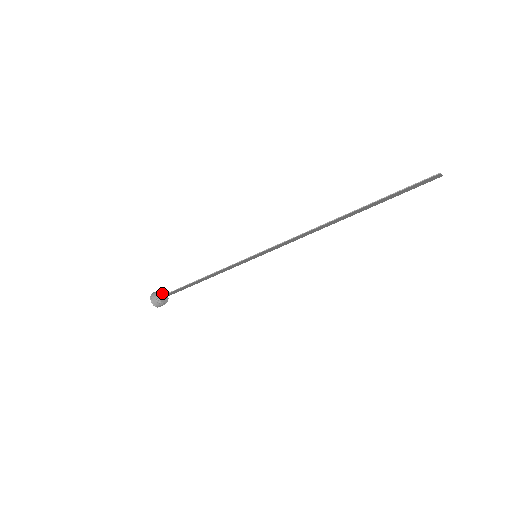
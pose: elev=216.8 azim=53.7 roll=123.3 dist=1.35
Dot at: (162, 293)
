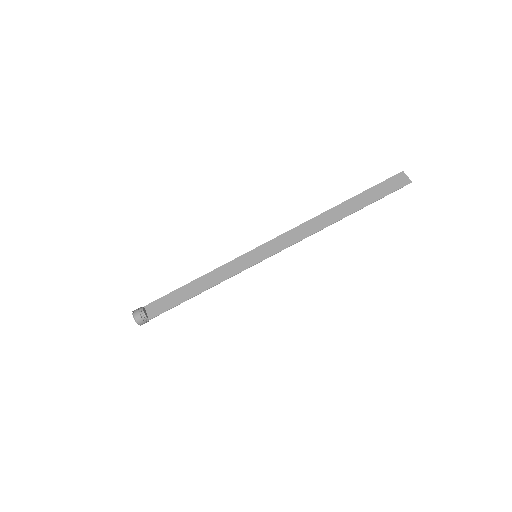
Dot at: (148, 314)
